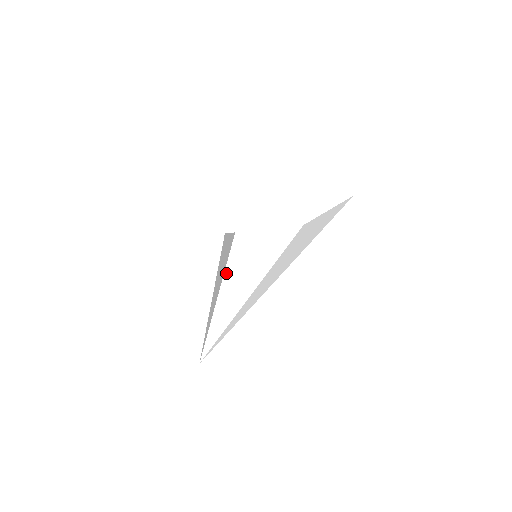
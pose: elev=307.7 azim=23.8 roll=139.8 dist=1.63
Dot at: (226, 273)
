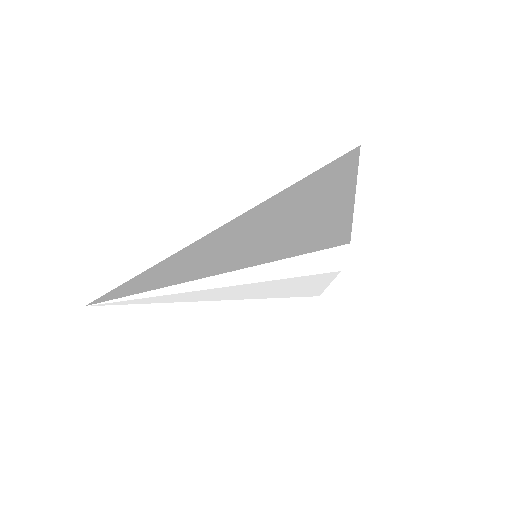
Dot at: occluded
